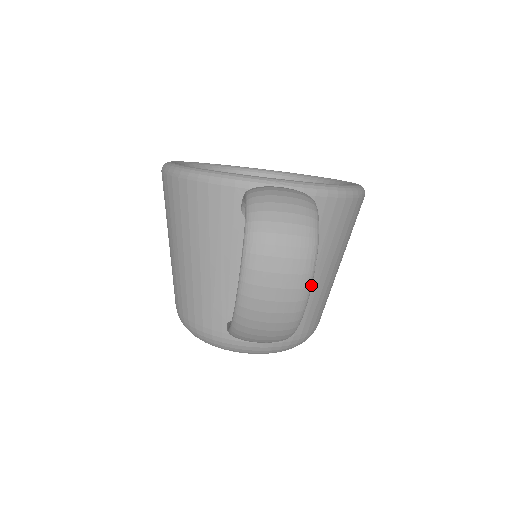
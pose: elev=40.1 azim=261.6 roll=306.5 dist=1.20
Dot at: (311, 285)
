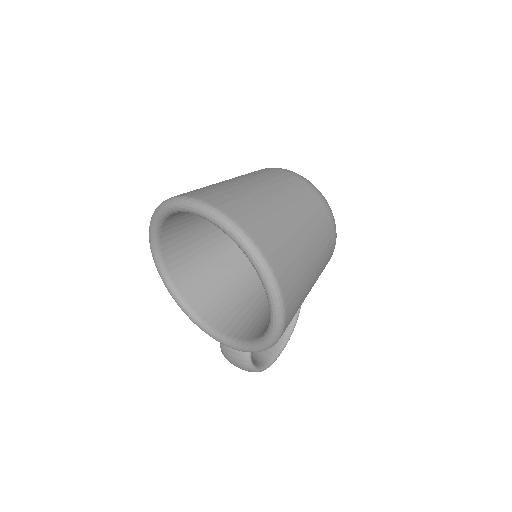
Dot at: occluded
